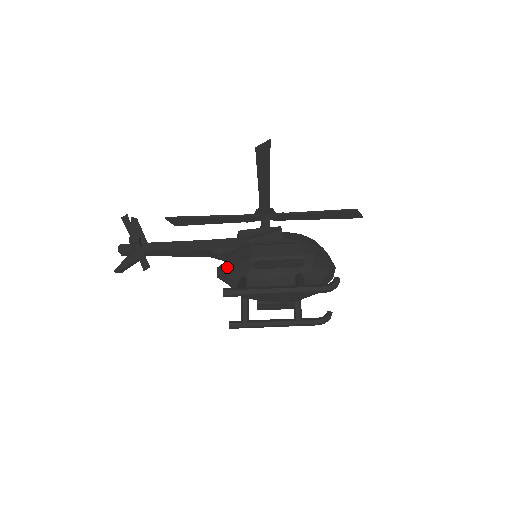
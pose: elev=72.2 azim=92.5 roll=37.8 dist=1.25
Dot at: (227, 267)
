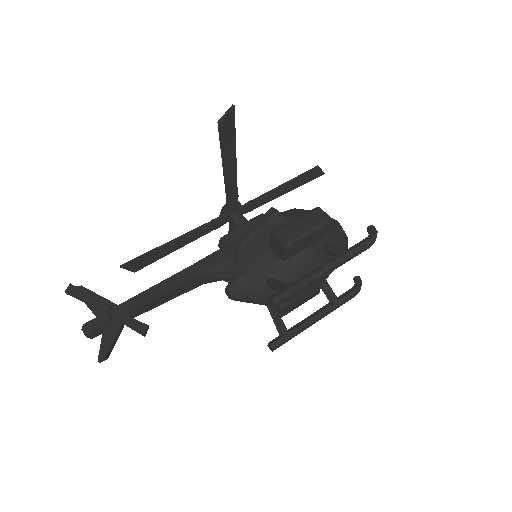
Dot at: (240, 280)
